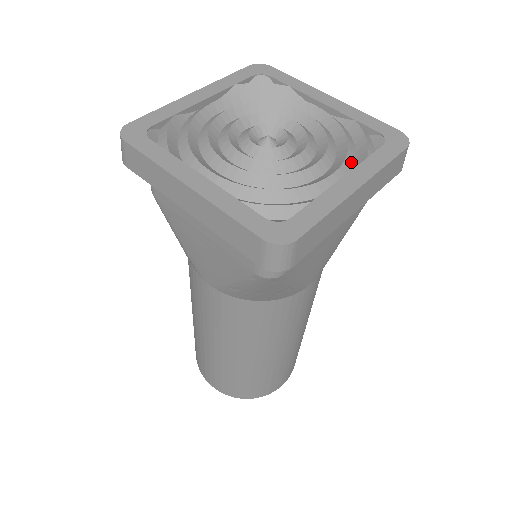
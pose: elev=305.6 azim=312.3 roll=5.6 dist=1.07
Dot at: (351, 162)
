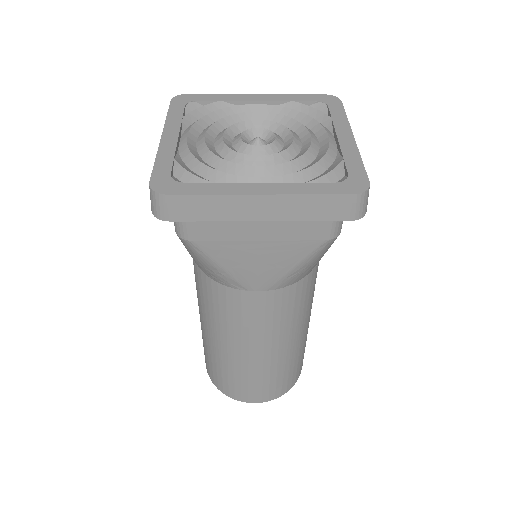
Dot at: (324, 126)
